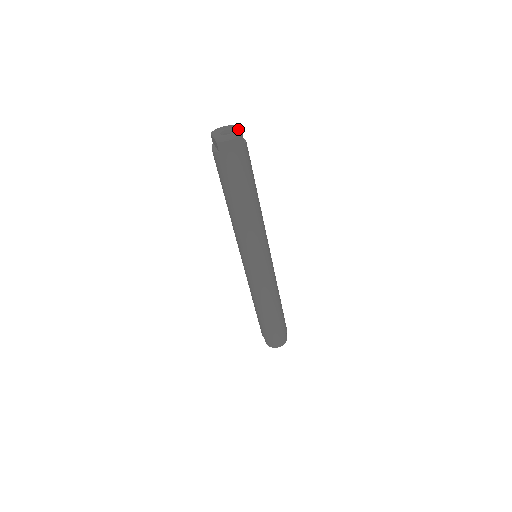
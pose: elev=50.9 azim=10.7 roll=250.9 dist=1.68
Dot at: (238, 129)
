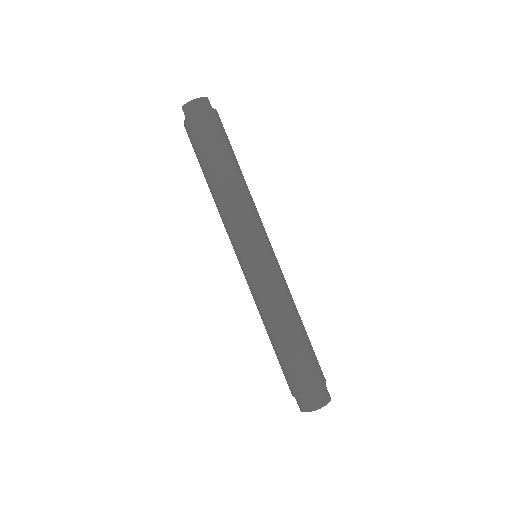
Dot at: occluded
